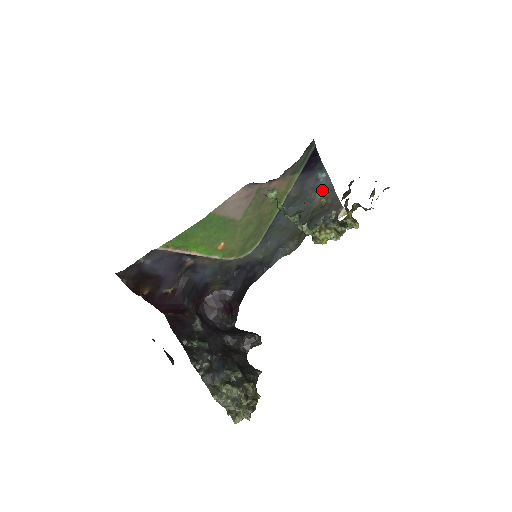
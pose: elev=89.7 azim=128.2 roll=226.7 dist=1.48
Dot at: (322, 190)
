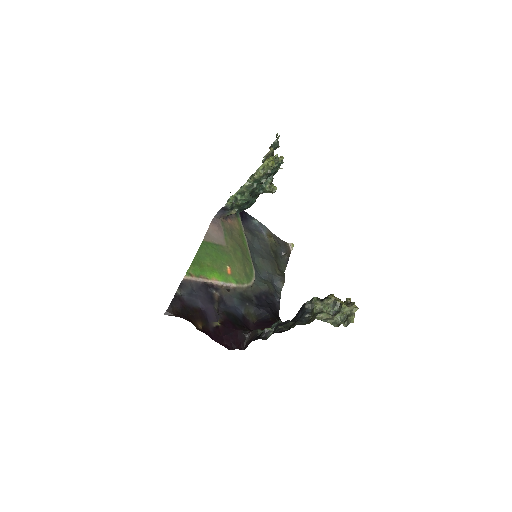
Dot at: (264, 232)
